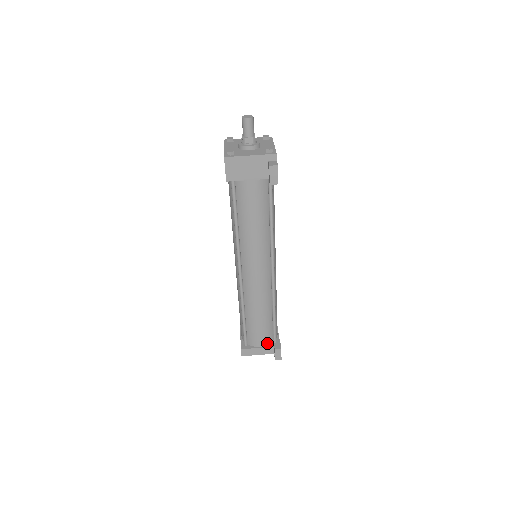
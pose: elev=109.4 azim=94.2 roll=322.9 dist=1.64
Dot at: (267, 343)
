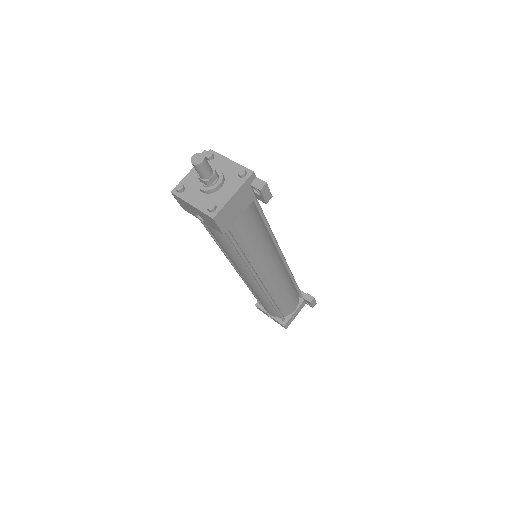
Dot at: (297, 303)
